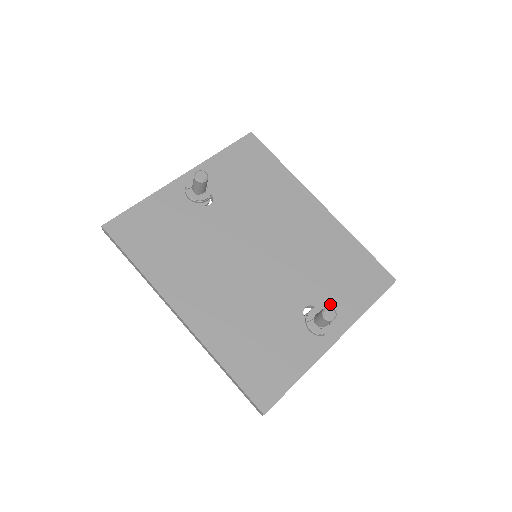
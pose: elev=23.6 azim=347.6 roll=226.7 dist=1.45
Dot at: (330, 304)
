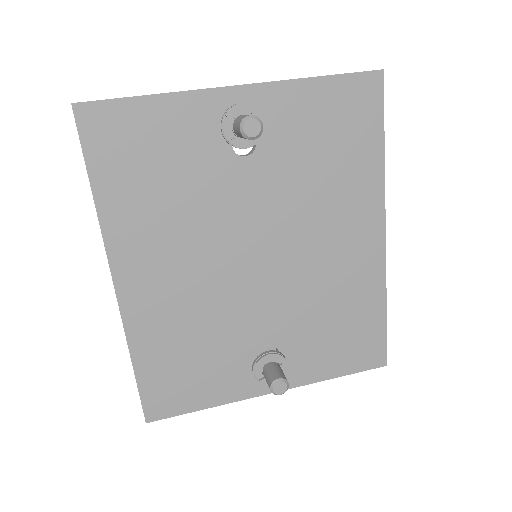
Dot at: (296, 355)
